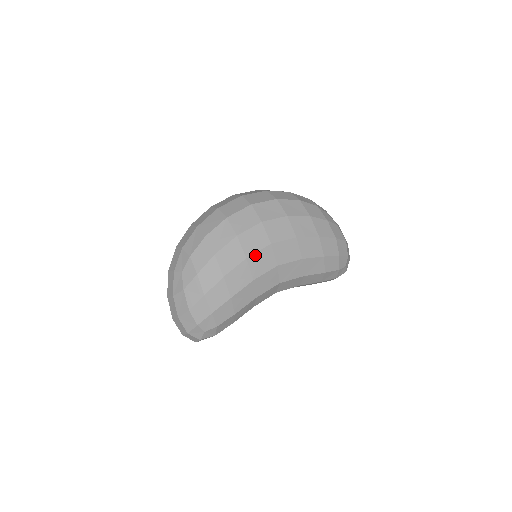
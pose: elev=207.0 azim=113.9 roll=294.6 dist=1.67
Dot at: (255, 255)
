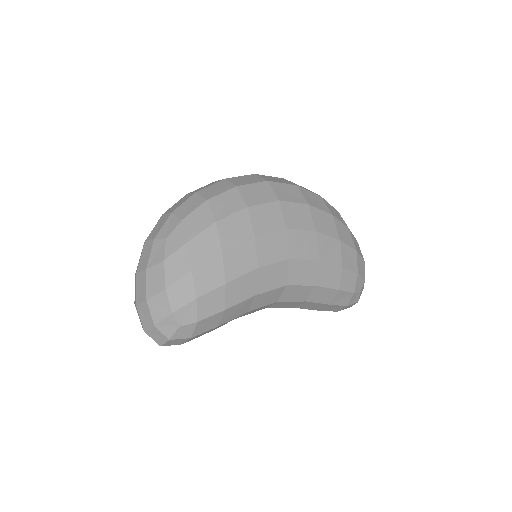
Dot at: (266, 236)
